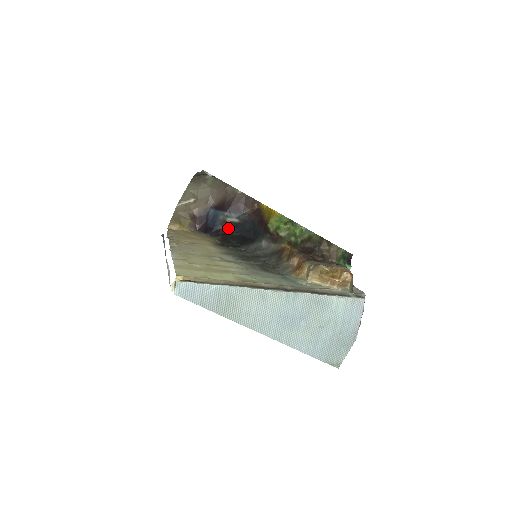
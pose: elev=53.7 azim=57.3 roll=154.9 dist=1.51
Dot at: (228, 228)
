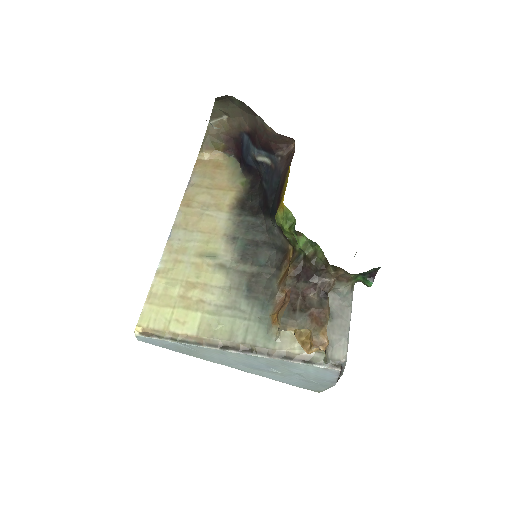
Dot at: (259, 169)
